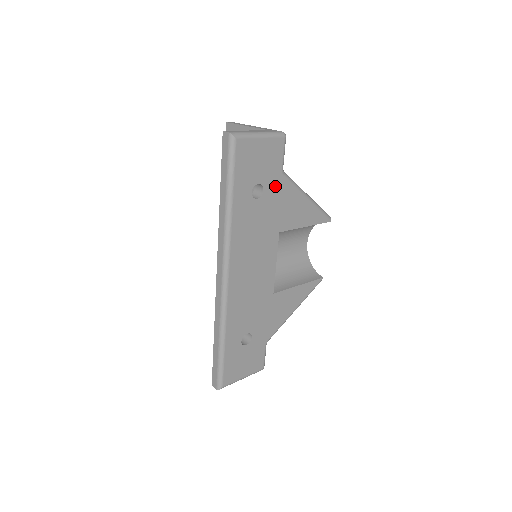
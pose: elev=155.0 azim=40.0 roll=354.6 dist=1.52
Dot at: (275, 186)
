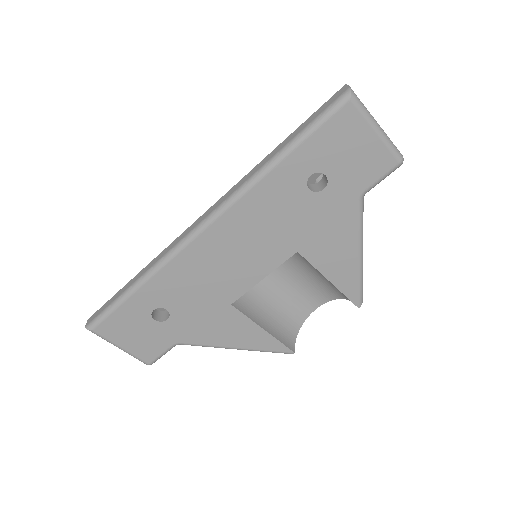
Dot at: (340, 200)
